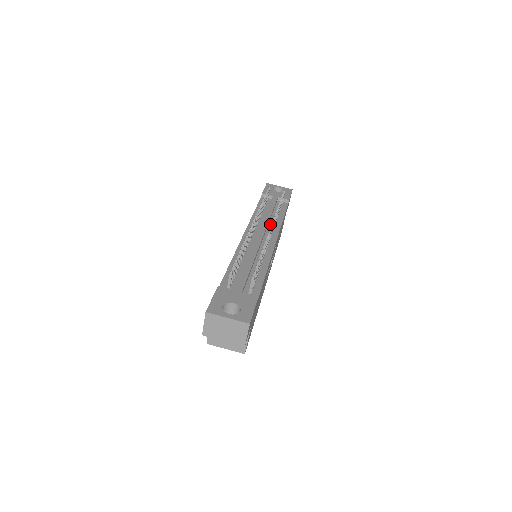
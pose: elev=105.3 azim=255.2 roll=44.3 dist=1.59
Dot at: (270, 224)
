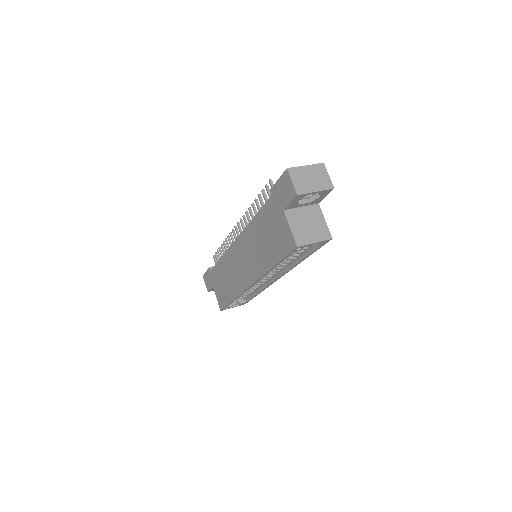
Dot at: occluded
